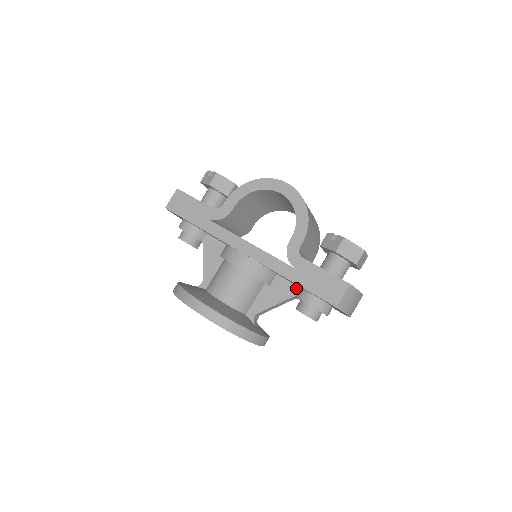
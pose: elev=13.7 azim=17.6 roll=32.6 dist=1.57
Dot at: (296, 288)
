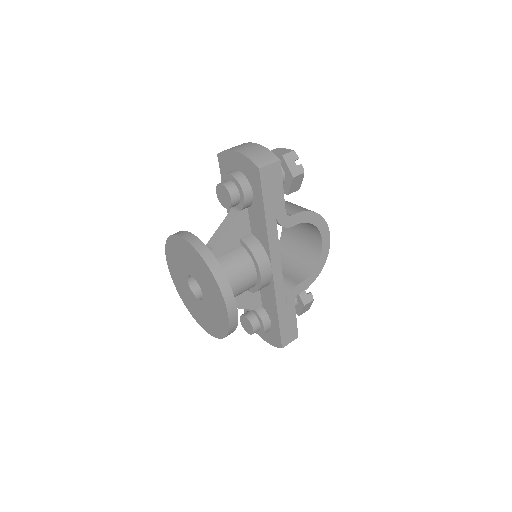
Dot at: (260, 305)
